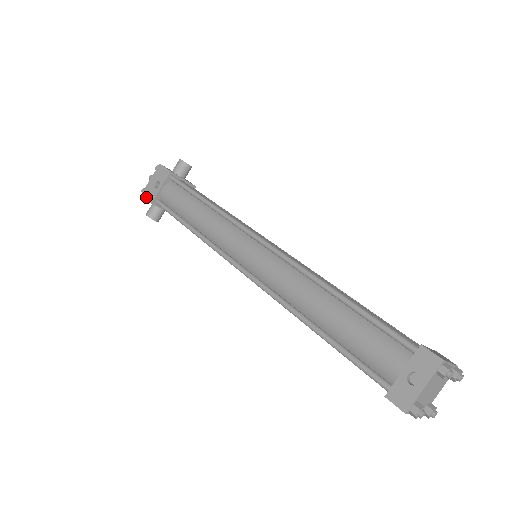
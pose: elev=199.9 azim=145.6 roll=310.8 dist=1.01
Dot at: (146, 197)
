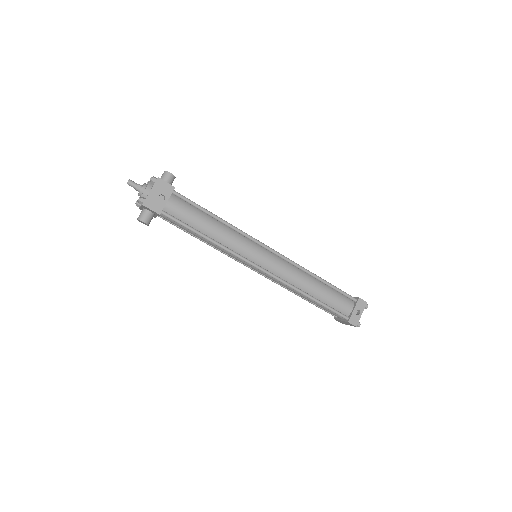
Dot at: (151, 208)
